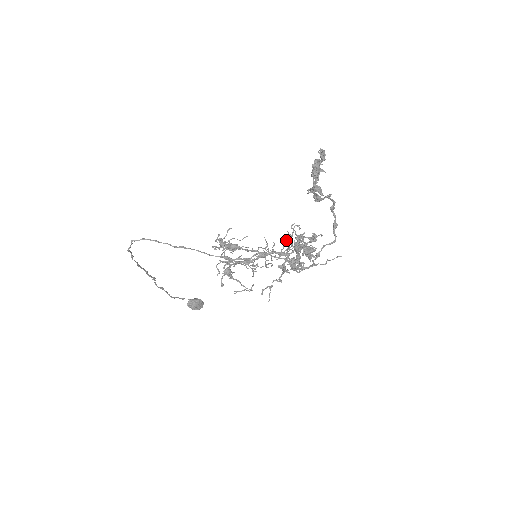
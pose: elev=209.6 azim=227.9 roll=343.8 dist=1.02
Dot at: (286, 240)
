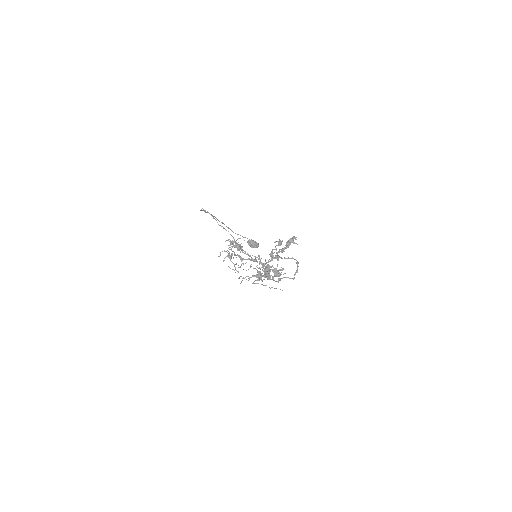
Dot at: occluded
